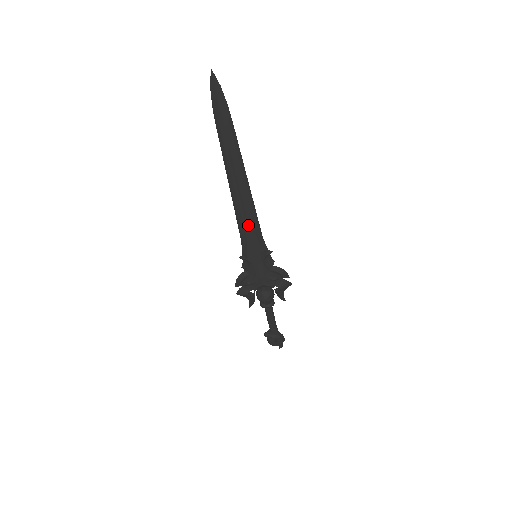
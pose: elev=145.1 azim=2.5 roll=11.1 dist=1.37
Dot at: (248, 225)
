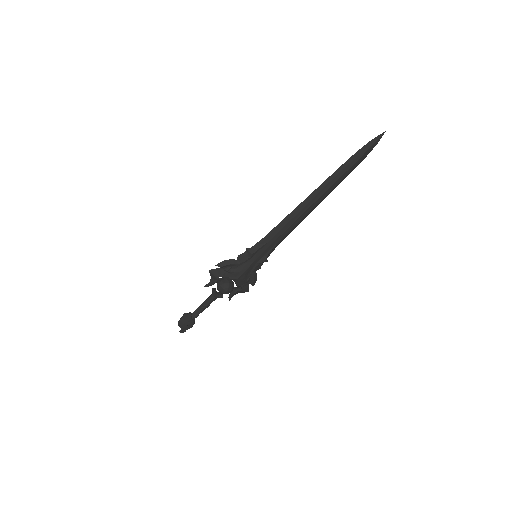
Dot at: (282, 233)
